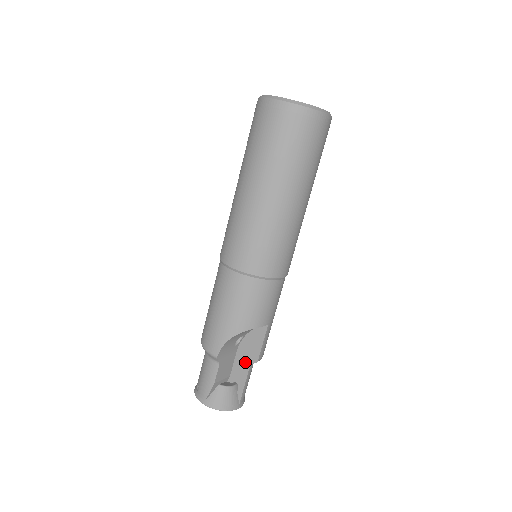
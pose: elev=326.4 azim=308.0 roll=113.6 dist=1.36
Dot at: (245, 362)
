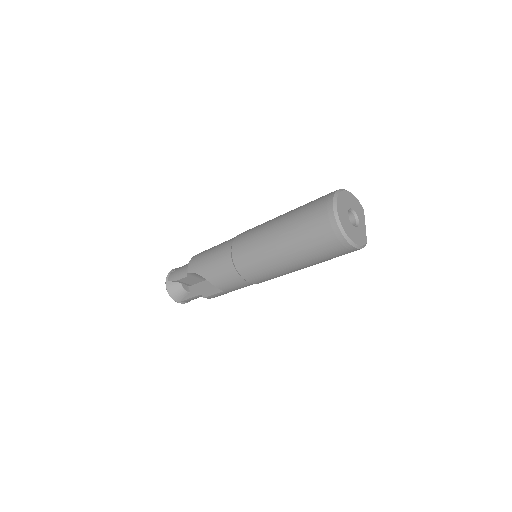
Dot at: (201, 290)
